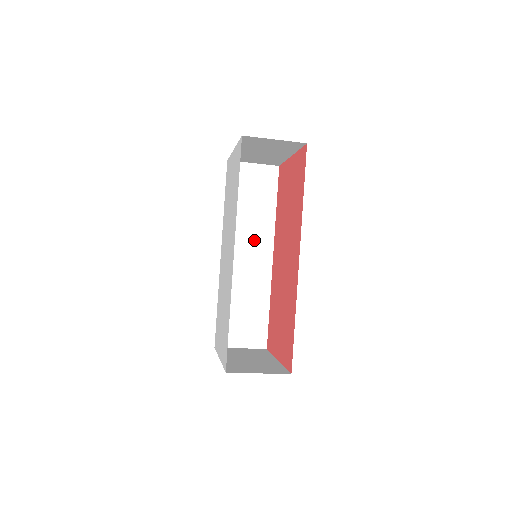
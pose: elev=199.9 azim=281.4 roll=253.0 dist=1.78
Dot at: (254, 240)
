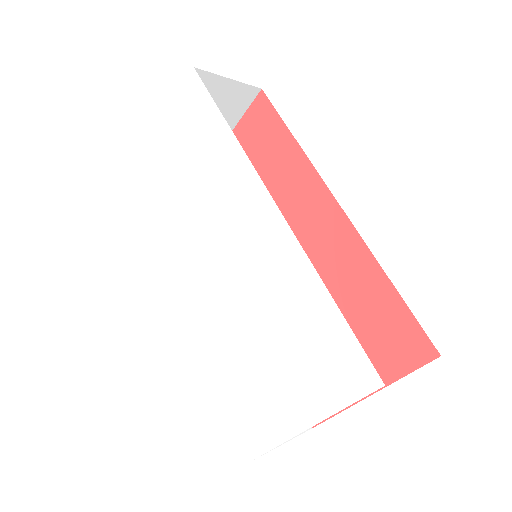
Dot at: occluded
